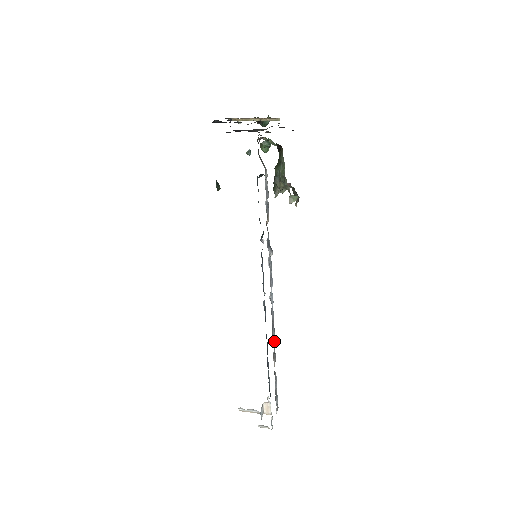
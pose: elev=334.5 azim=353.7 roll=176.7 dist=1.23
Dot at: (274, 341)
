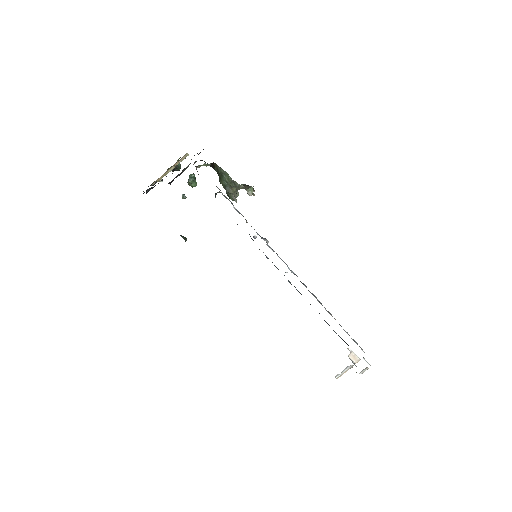
Dot at: (319, 302)
